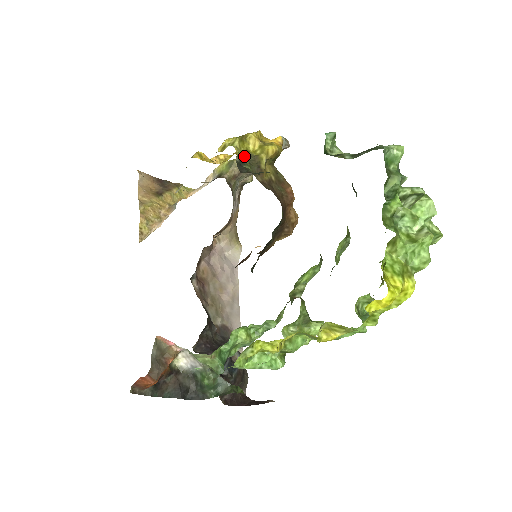
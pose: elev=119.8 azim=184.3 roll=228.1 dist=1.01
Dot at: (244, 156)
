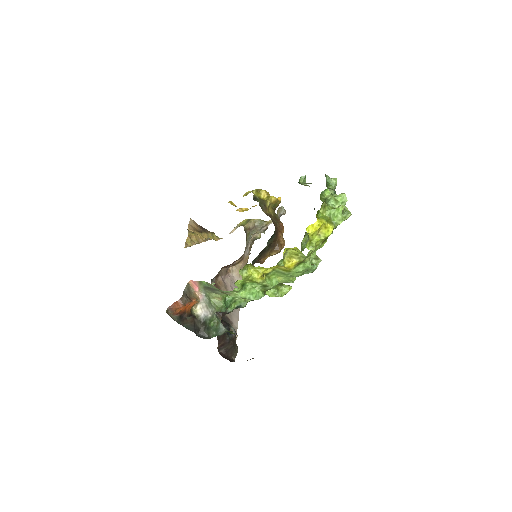
Dot at: occluded
